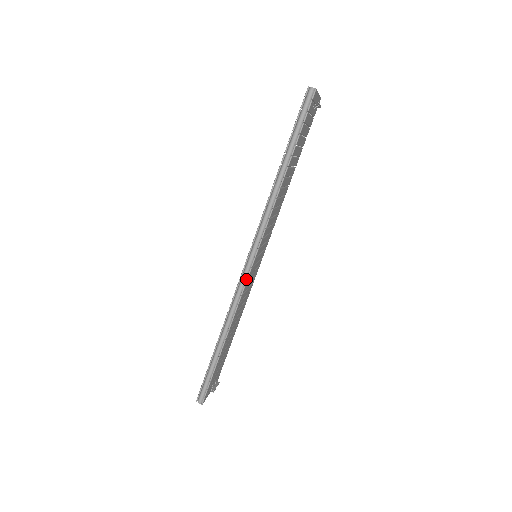
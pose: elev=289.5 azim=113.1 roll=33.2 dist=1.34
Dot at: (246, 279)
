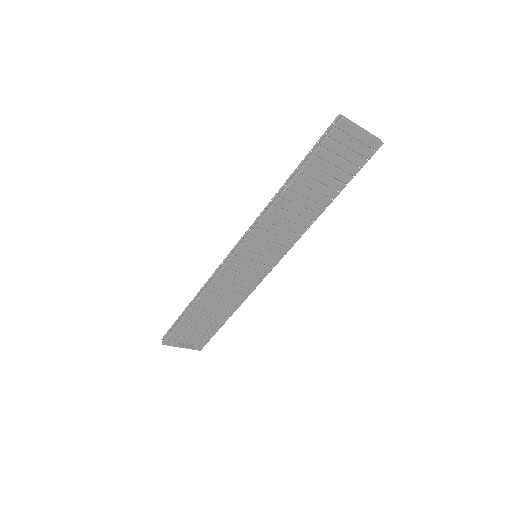
Dot at: (226, 262)
